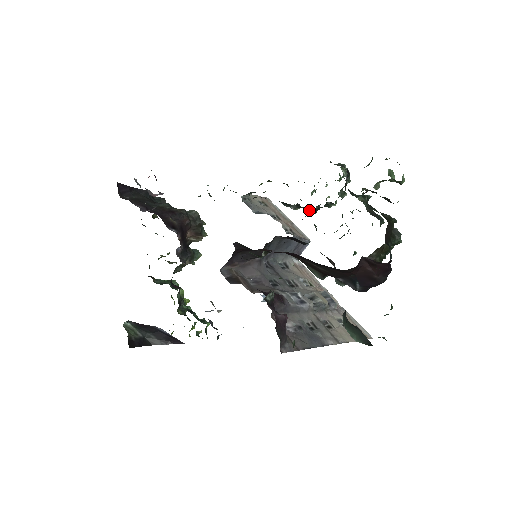
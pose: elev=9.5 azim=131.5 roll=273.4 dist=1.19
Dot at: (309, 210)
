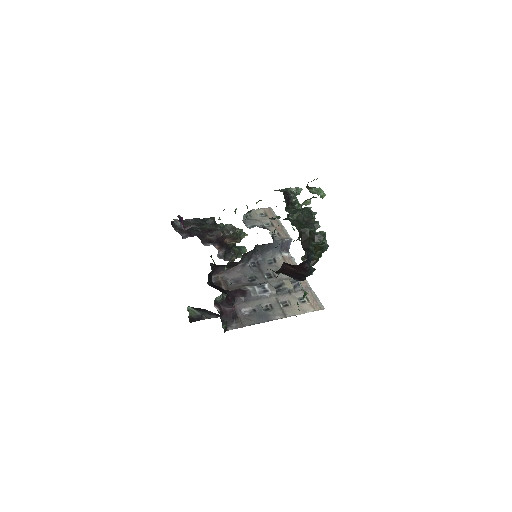
Dot at: (283, 219)
